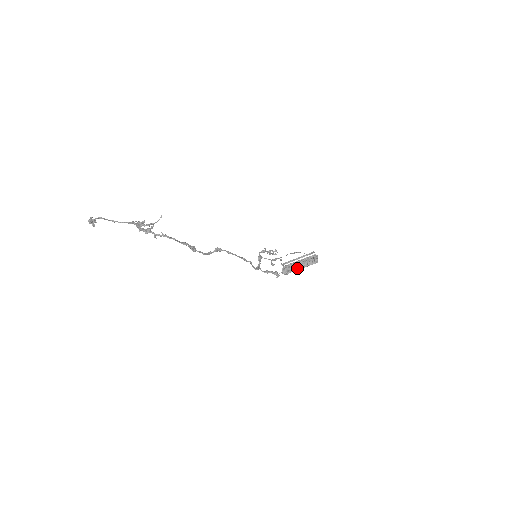
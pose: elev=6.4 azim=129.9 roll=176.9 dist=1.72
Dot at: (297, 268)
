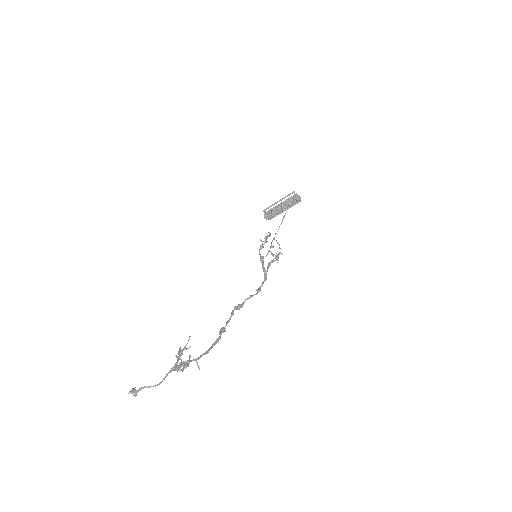
Dot at: (279, 211)
